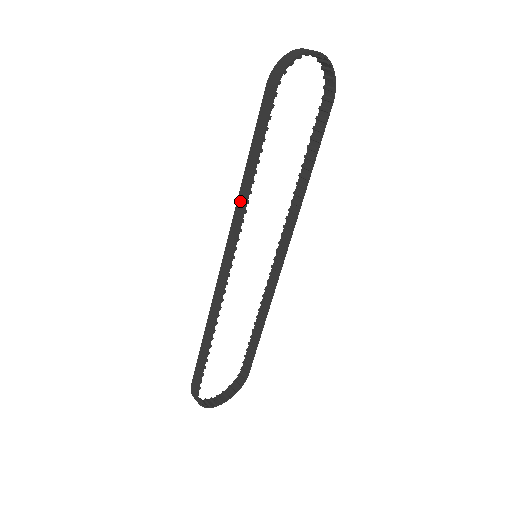
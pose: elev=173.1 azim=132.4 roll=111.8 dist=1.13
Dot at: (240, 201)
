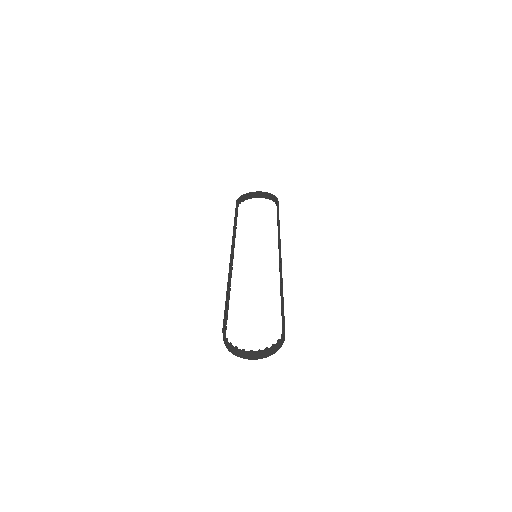
Dot at: occluded
